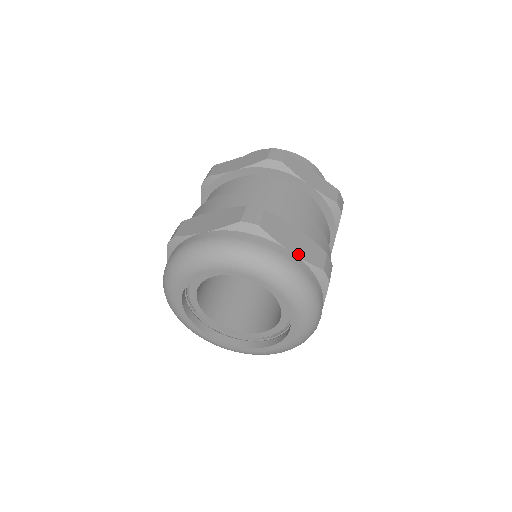
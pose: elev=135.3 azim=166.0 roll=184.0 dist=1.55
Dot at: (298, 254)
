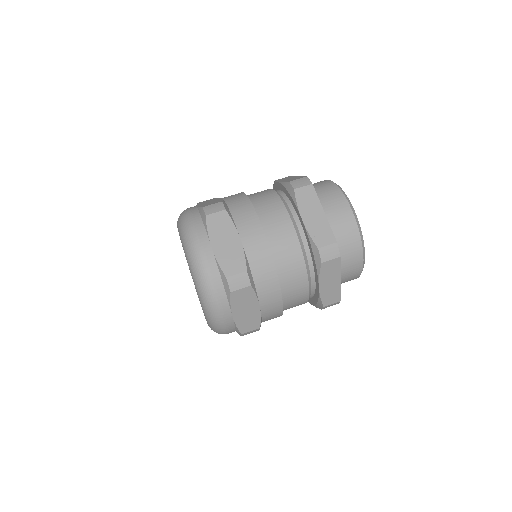
Dot at: (236, 319)
